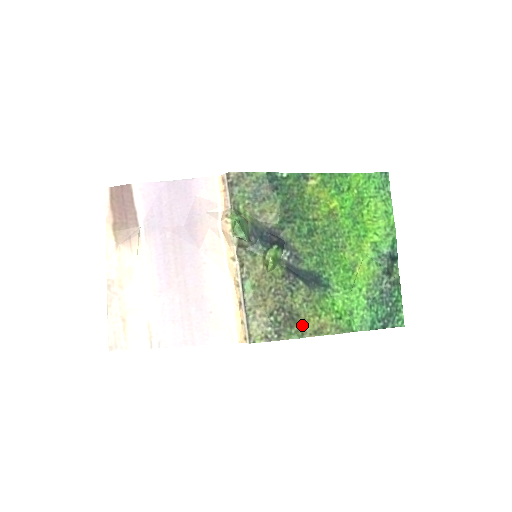
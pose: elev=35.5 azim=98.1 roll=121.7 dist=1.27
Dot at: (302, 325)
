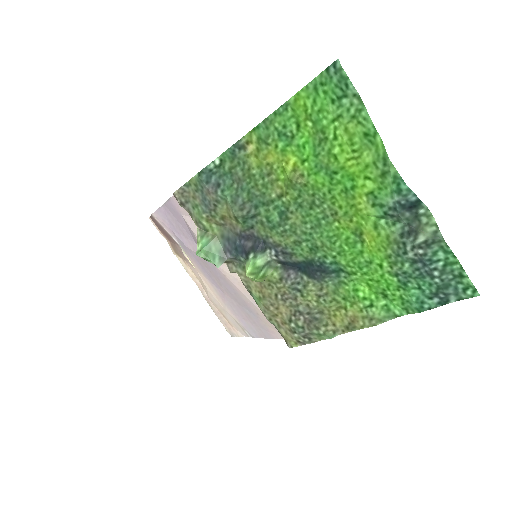
Dot at: (330, 322)
